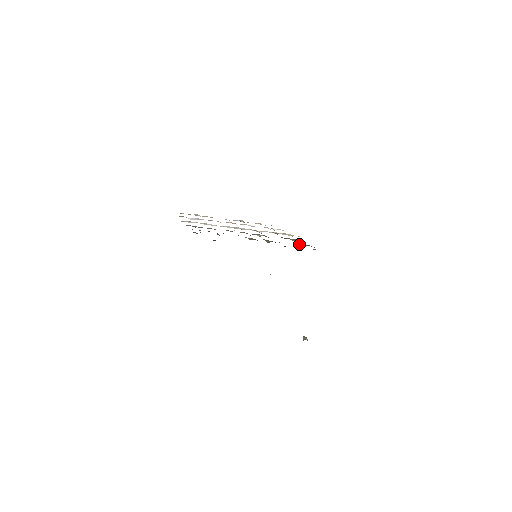
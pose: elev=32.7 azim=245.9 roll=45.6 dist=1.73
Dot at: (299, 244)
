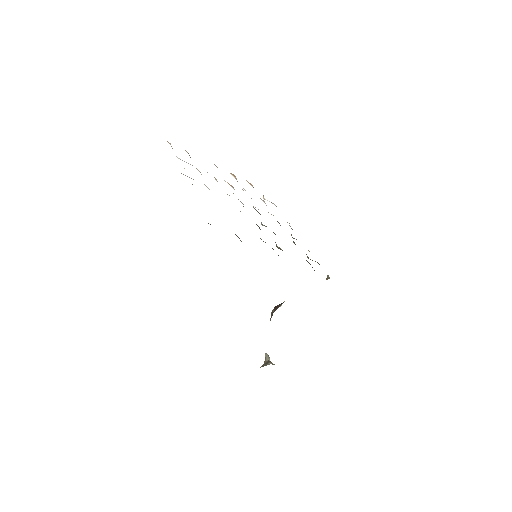
Dot at: occluded
